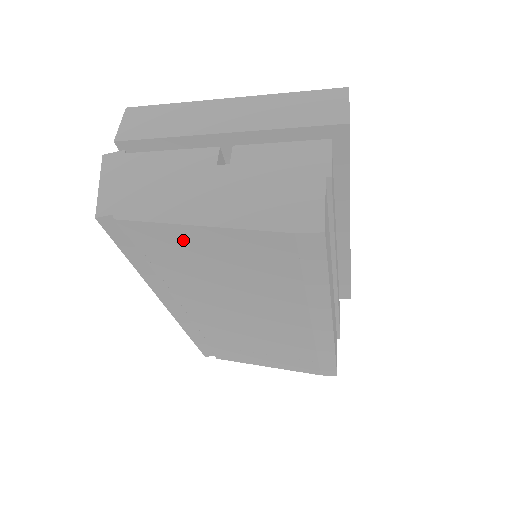
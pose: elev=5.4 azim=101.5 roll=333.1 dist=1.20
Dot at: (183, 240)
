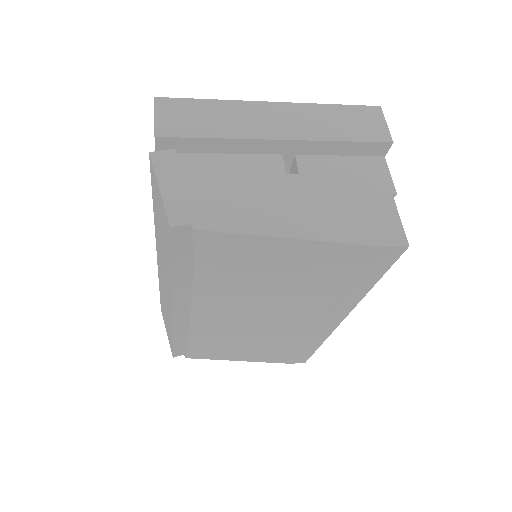
Dot at: (260, 251)
